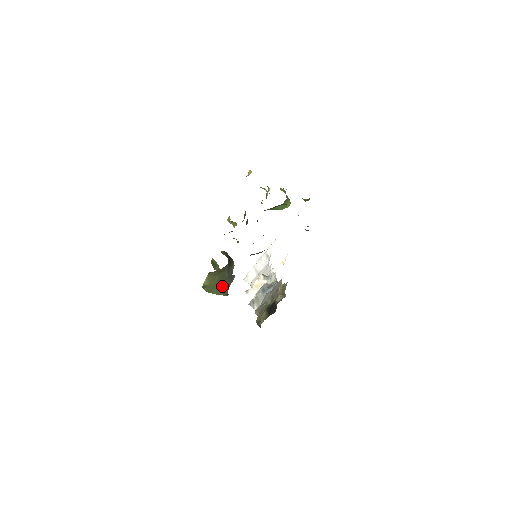
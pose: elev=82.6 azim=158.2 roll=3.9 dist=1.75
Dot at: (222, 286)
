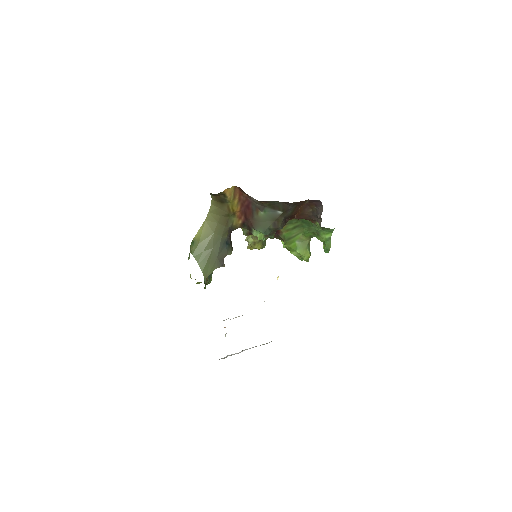
Dot at: (209, 257)
